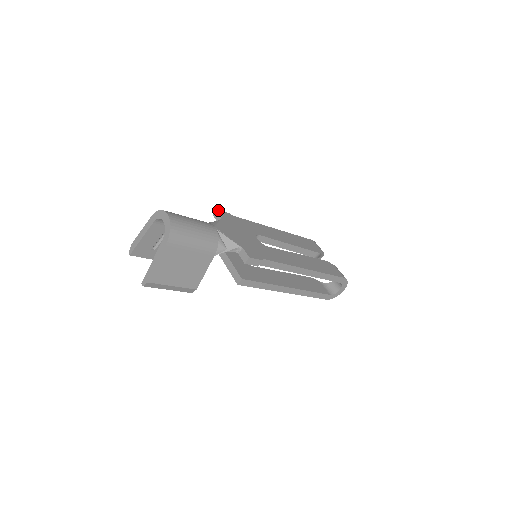
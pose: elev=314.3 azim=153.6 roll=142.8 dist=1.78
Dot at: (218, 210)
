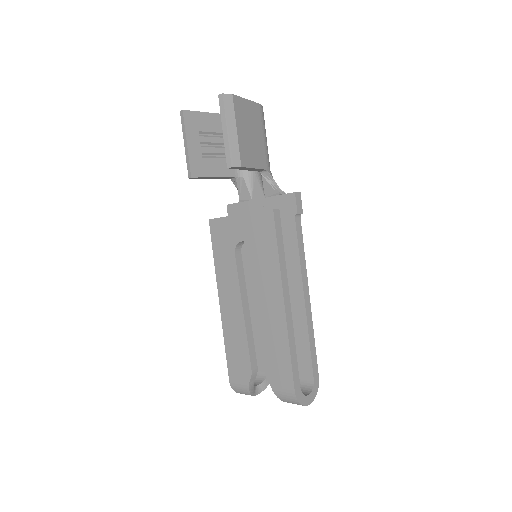
Dot at: occluded
